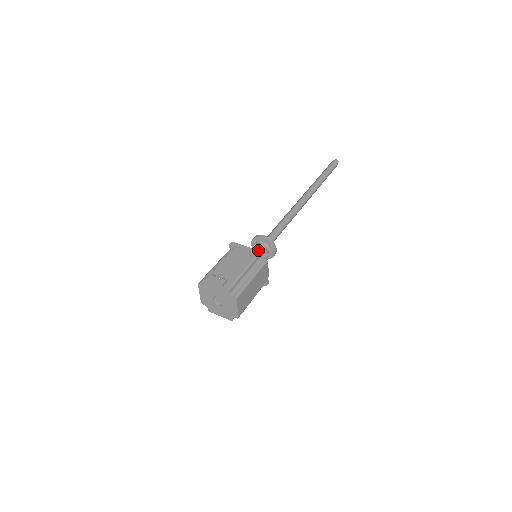
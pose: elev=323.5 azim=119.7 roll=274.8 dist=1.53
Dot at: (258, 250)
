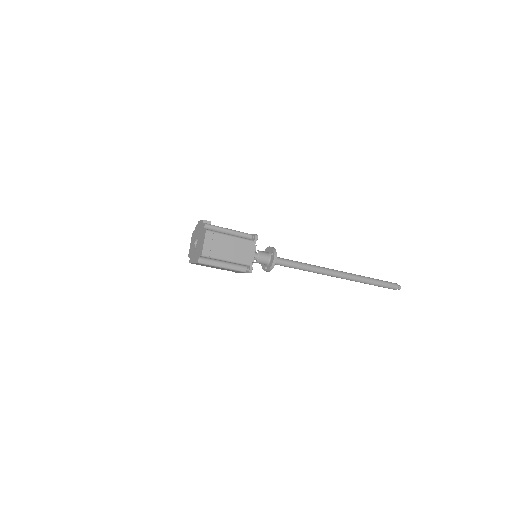
Dot at: occluded
